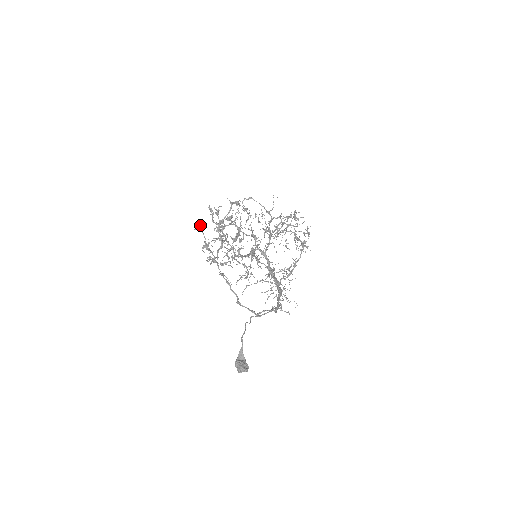
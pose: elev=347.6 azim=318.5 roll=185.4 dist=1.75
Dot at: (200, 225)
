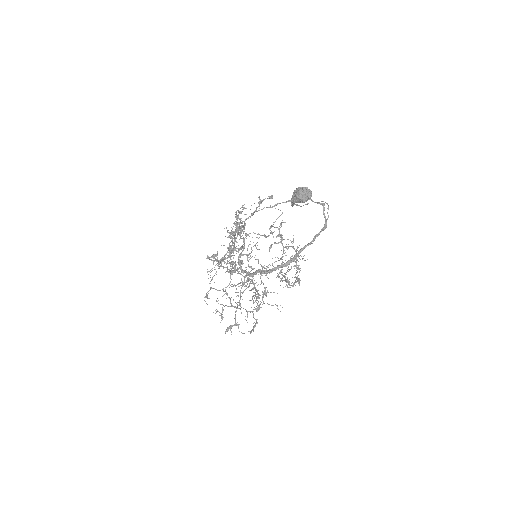
Dot at: occluded
